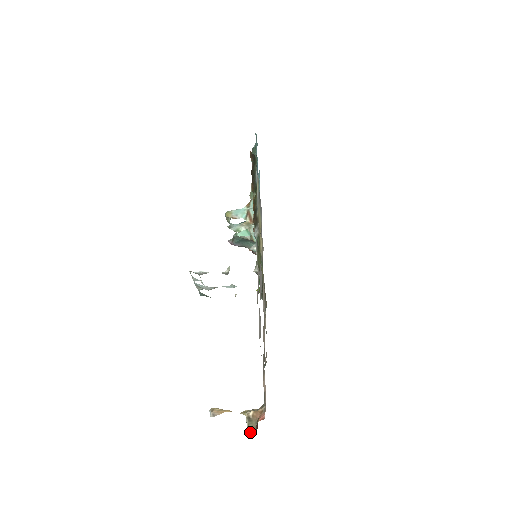
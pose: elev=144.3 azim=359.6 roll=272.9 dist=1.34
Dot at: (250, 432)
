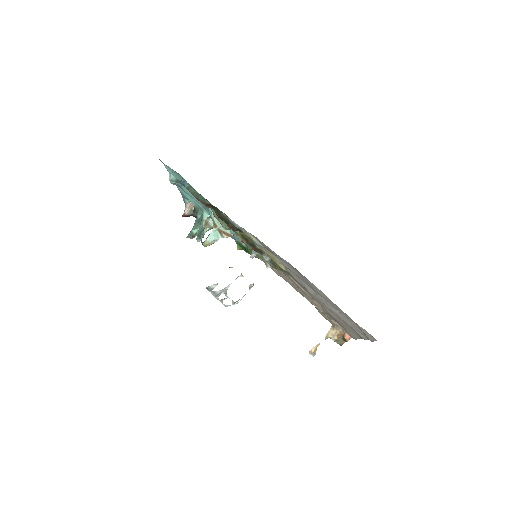
Dot at: occluded
